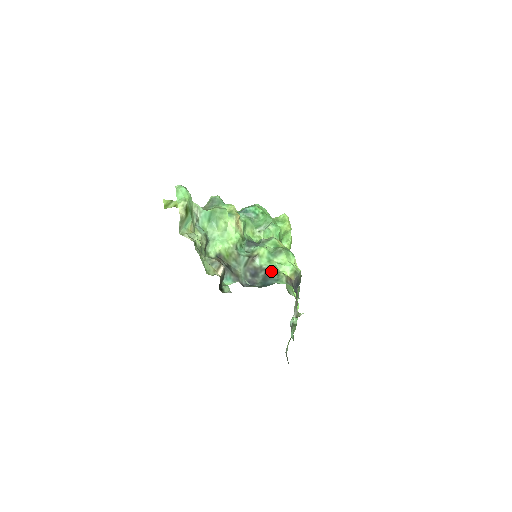
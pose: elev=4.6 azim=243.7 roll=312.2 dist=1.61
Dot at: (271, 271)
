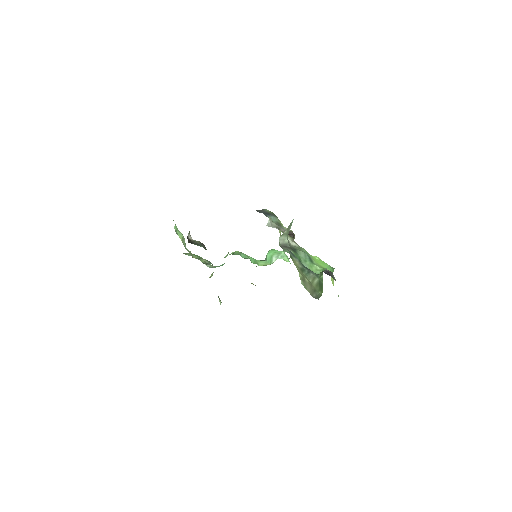
Dot at: occluded
